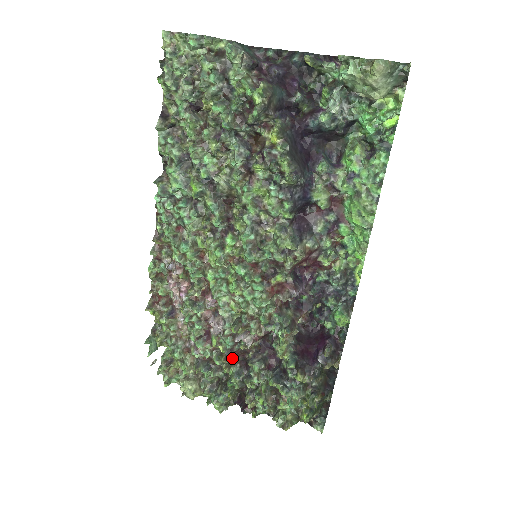
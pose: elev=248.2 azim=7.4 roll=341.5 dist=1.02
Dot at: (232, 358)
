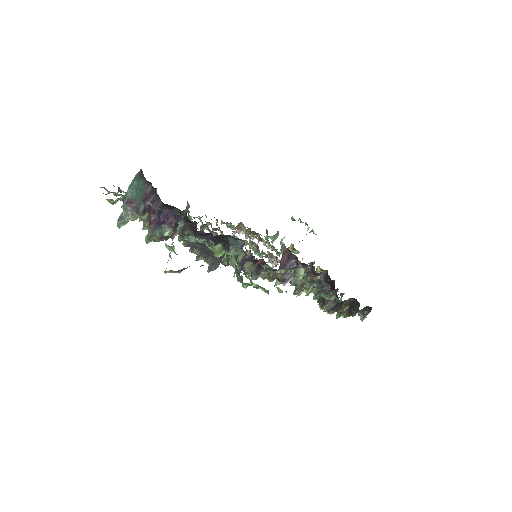
Dot at: occluded
